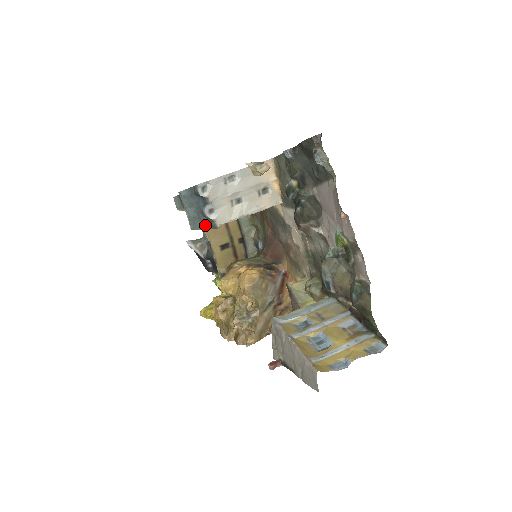
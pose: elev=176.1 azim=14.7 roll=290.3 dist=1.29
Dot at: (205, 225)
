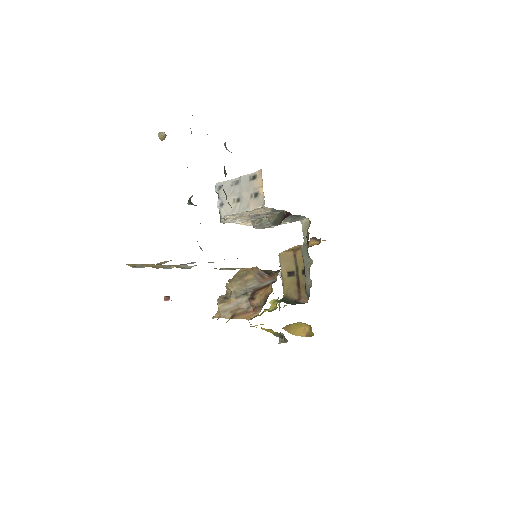
Dot at: occluded
